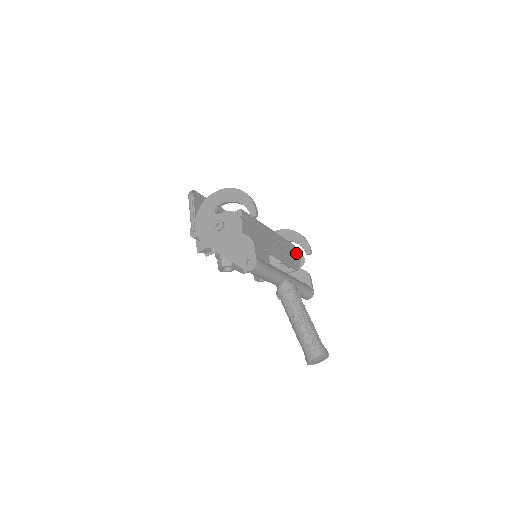
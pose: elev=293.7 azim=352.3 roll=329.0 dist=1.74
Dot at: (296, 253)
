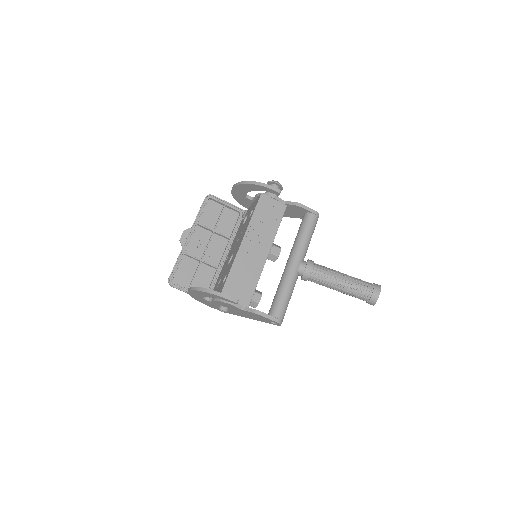
Dot at: (269, 197)
